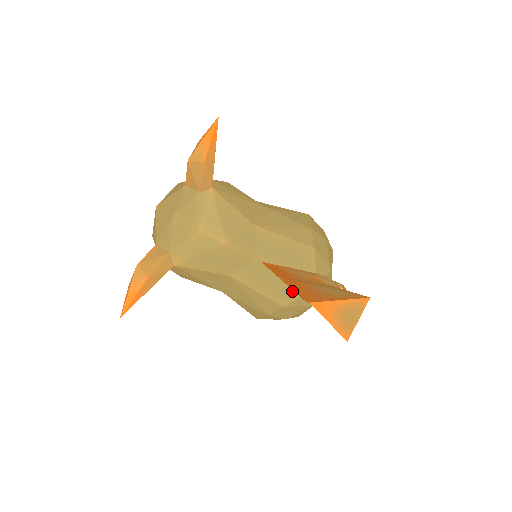
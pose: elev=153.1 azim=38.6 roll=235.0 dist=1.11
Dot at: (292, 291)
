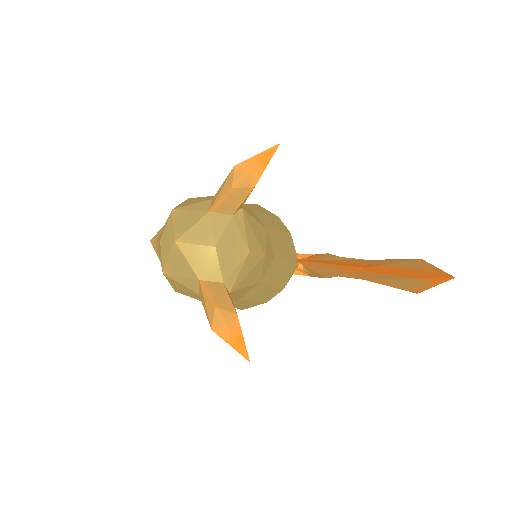
Dot at: (288, 274)
